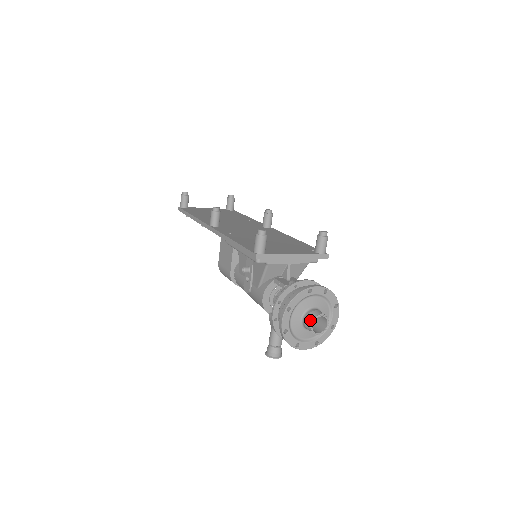
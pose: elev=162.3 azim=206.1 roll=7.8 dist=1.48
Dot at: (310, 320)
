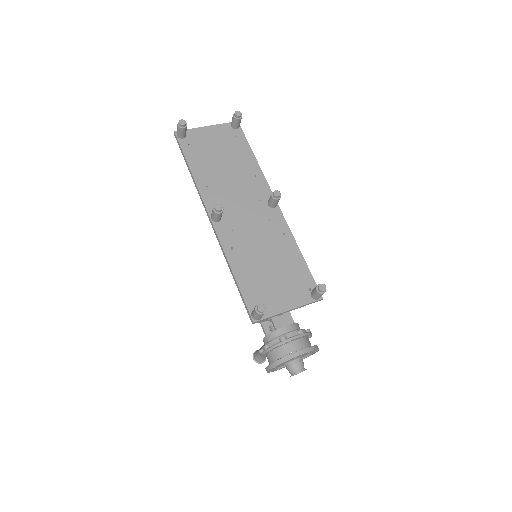
Dot at: (291, 372)
